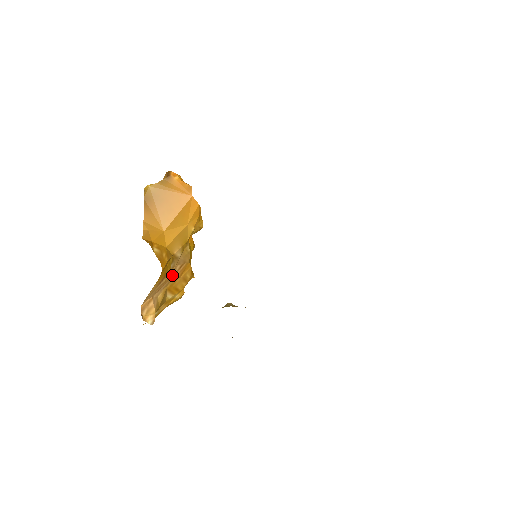
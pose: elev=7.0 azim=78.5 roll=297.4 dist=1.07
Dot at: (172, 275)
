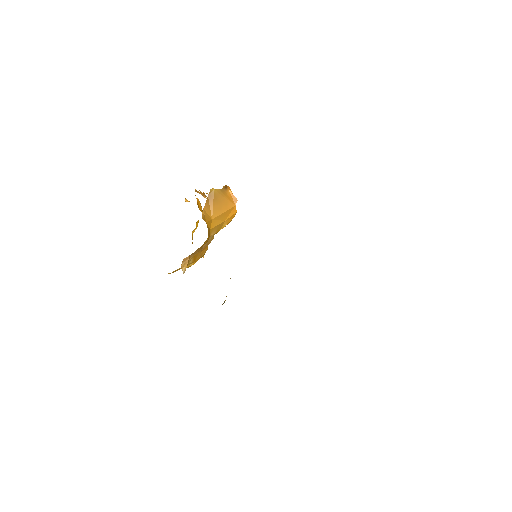
Dot at: (201, 248)
